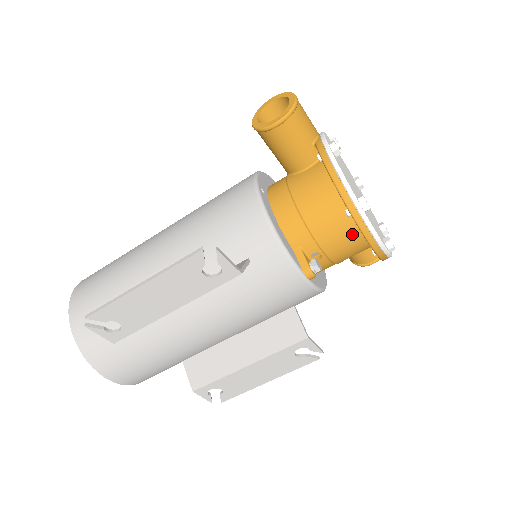
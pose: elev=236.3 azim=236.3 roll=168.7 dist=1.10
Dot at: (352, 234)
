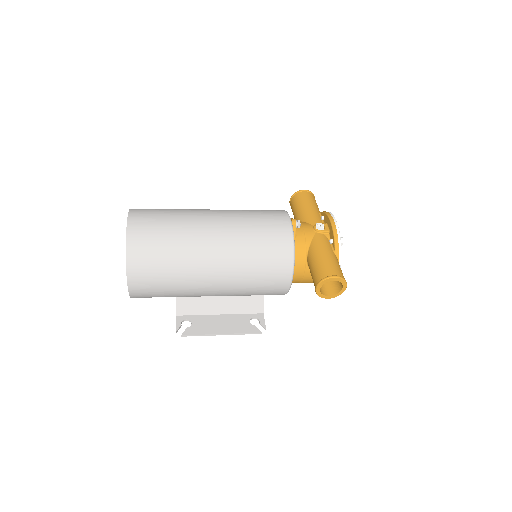
Dot at: occluded
